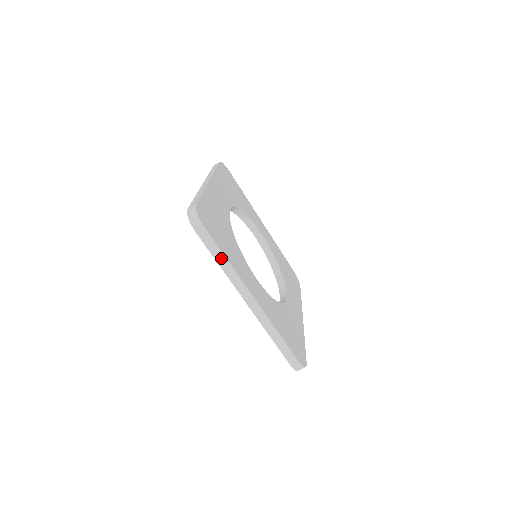
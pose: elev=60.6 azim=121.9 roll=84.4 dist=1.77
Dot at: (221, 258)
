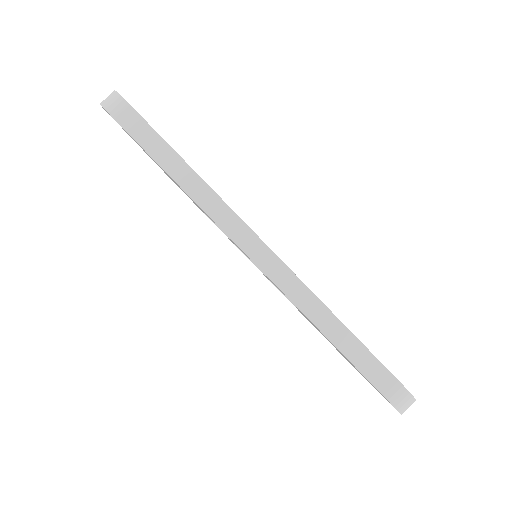
Dot at: (177, 166)
